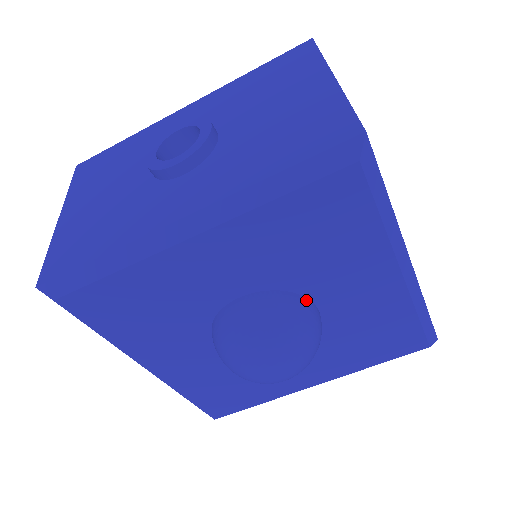
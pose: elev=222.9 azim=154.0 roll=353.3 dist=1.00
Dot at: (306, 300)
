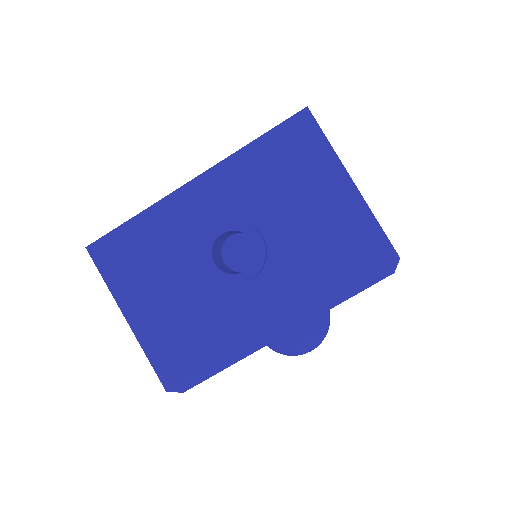
Dot at: occluded
